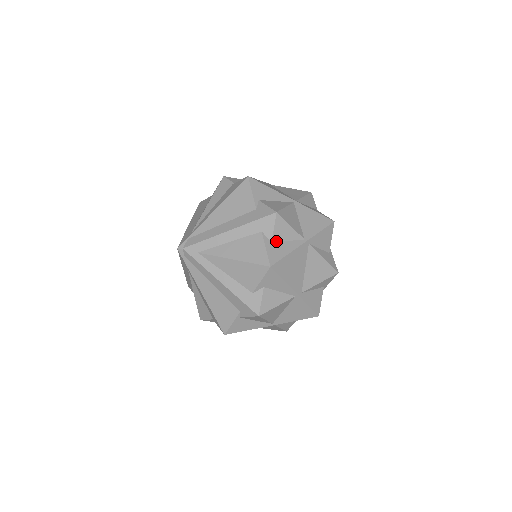
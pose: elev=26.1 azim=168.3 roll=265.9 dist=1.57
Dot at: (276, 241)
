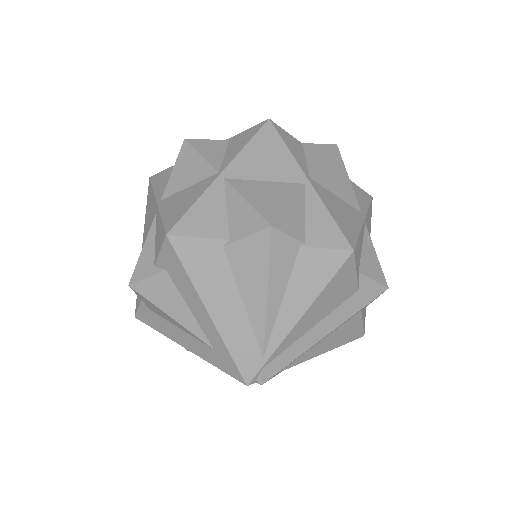
Dot at: occluded
